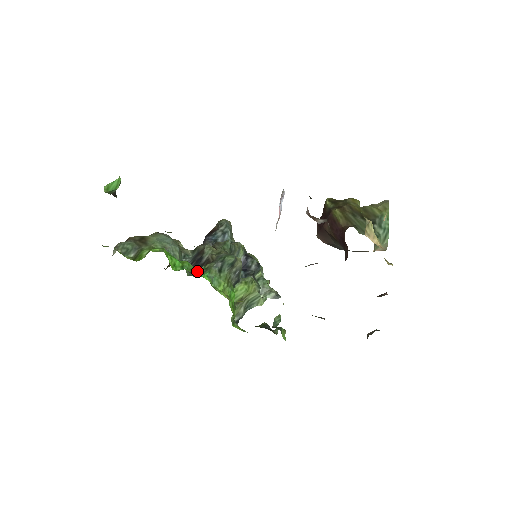
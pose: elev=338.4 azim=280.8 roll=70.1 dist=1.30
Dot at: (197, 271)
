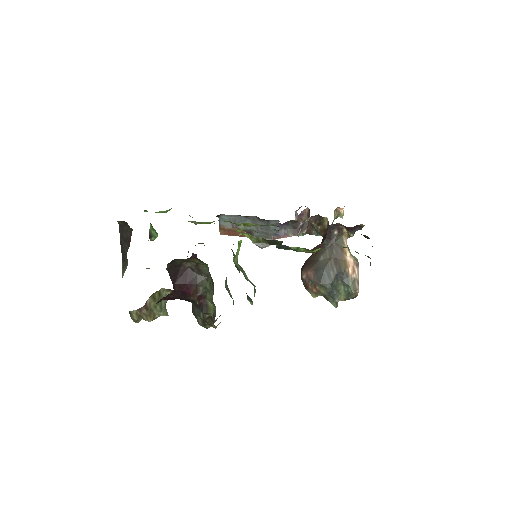
Dot at: occluded
